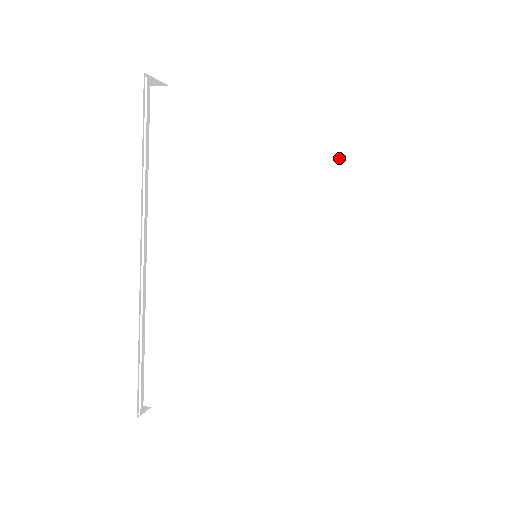
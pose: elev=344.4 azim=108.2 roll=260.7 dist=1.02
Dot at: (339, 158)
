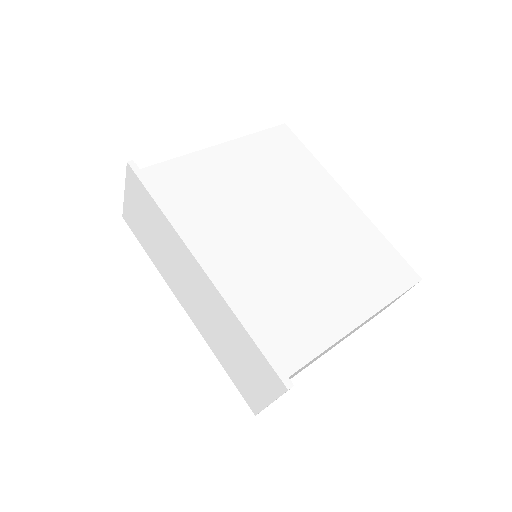
Dot at: (273, 165)
